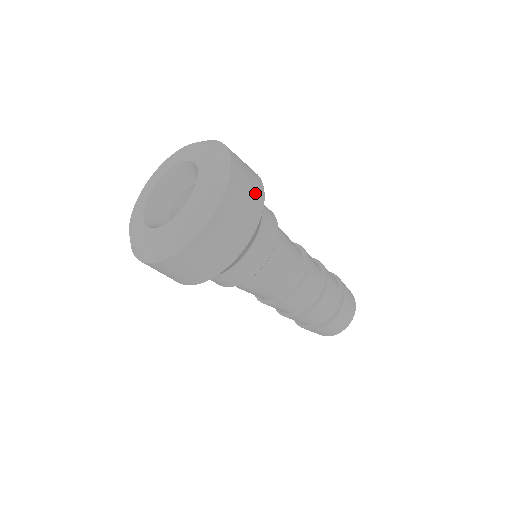
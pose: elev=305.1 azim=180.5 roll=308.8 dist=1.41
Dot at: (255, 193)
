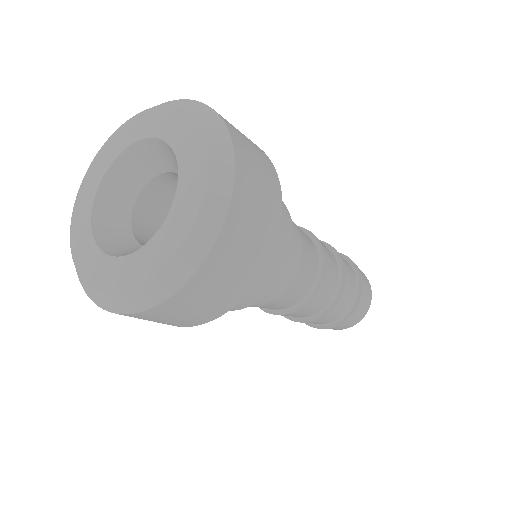
Dot at: (270, 199)
